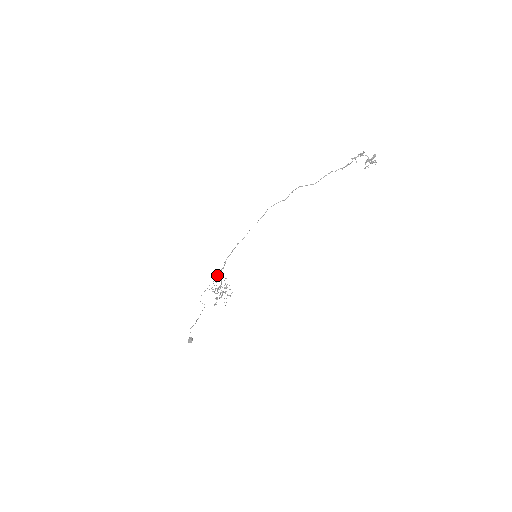
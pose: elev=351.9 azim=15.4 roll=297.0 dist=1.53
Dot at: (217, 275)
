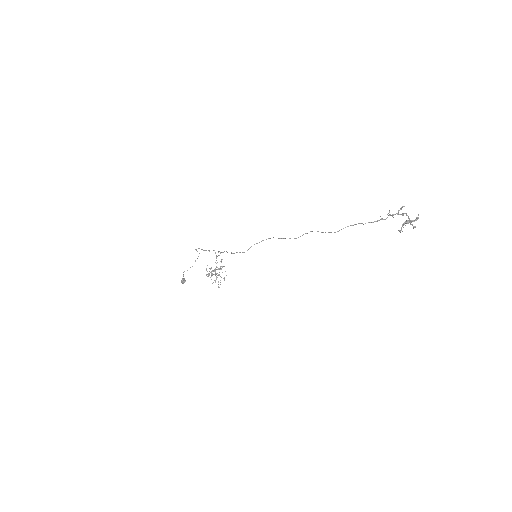
Dot at: (213, 250)
